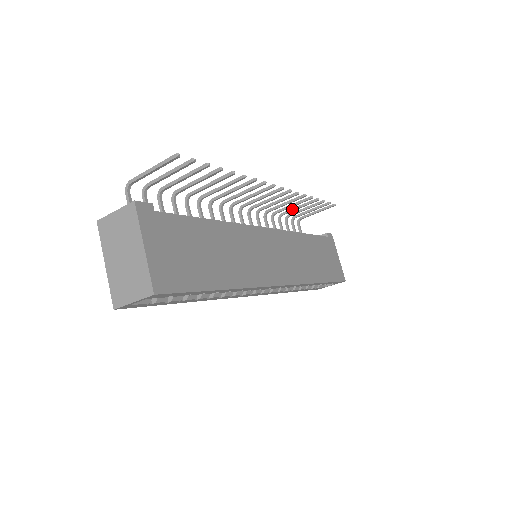
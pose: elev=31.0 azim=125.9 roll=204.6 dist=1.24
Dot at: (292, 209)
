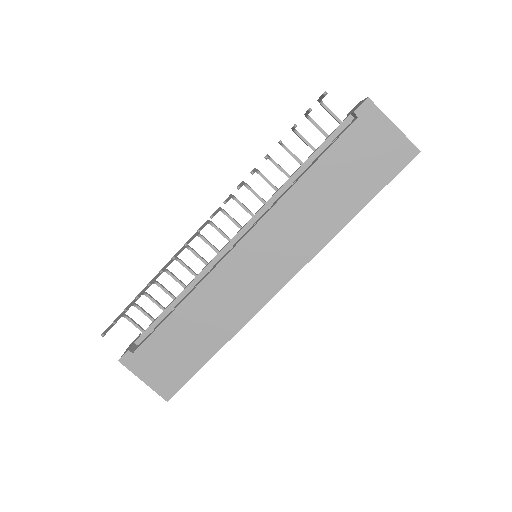
Dot at: occluded
